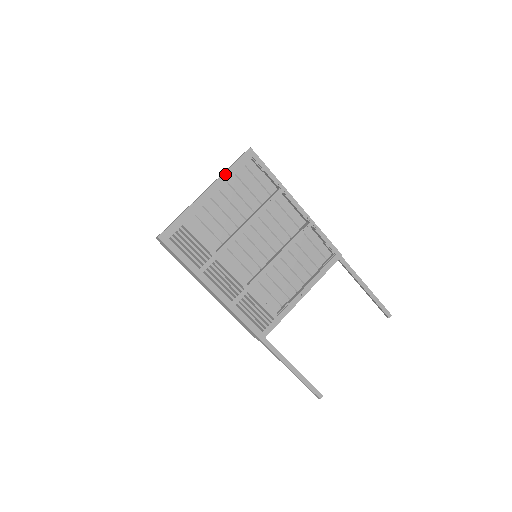
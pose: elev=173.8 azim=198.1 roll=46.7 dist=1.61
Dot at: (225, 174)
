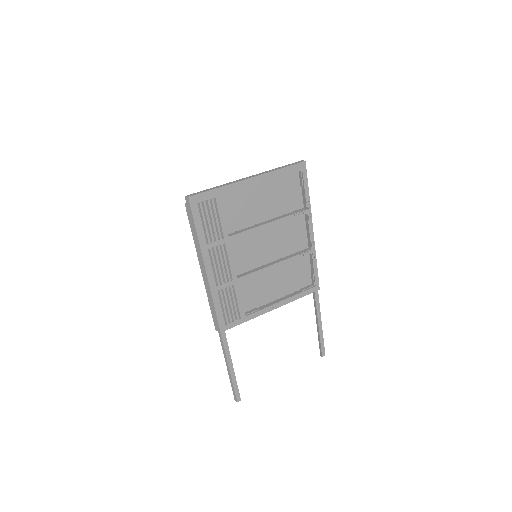
Dot at: (274, 172)
